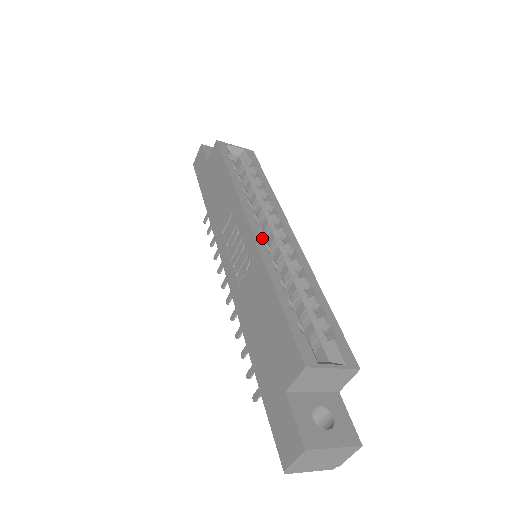
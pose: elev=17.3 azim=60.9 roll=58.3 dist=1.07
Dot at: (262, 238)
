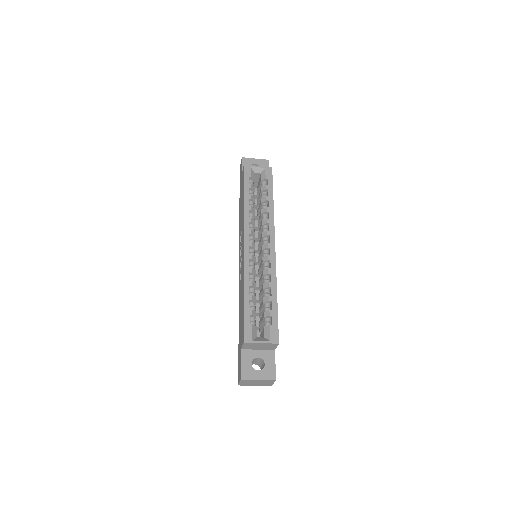
Dot at: (249, 254)
